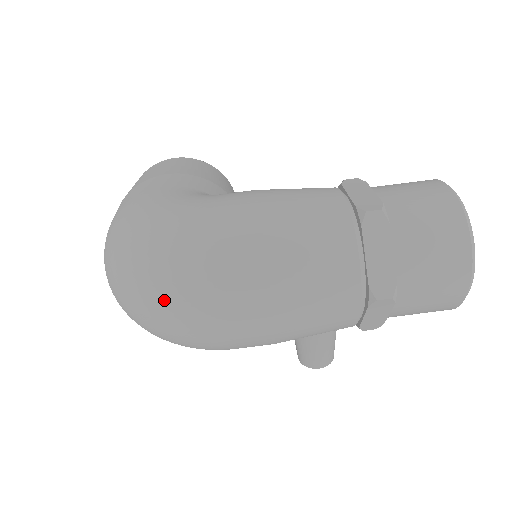
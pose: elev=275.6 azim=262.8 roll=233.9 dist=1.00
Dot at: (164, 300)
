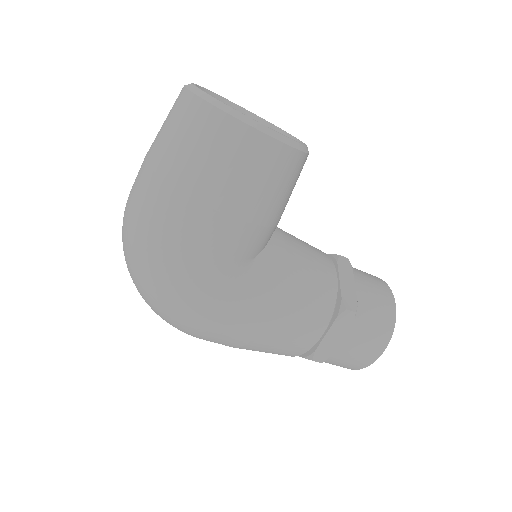
Dot at: occluded
